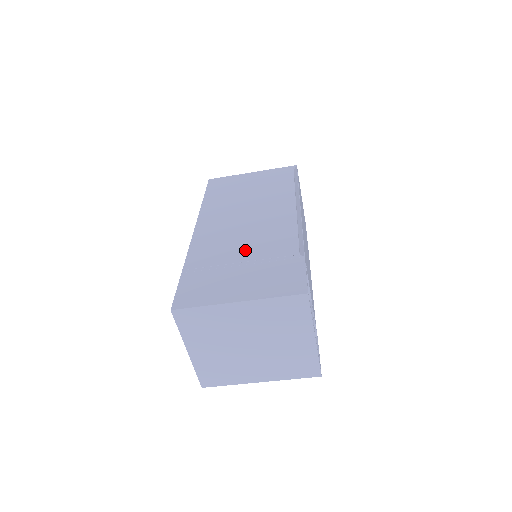
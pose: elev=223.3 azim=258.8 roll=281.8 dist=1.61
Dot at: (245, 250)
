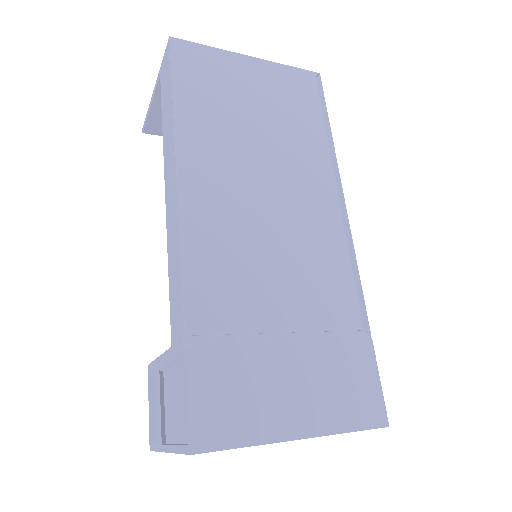
Dot at: (285, 299)
